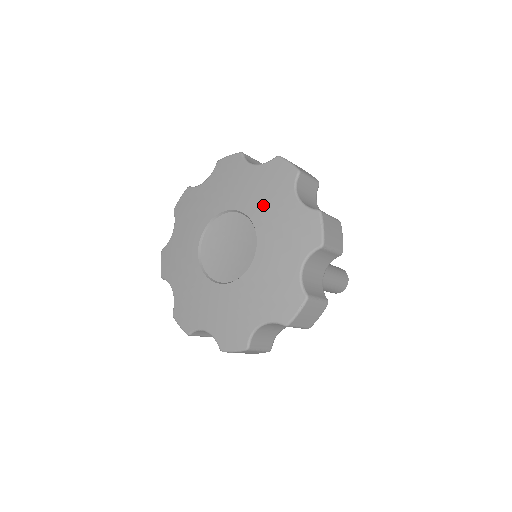
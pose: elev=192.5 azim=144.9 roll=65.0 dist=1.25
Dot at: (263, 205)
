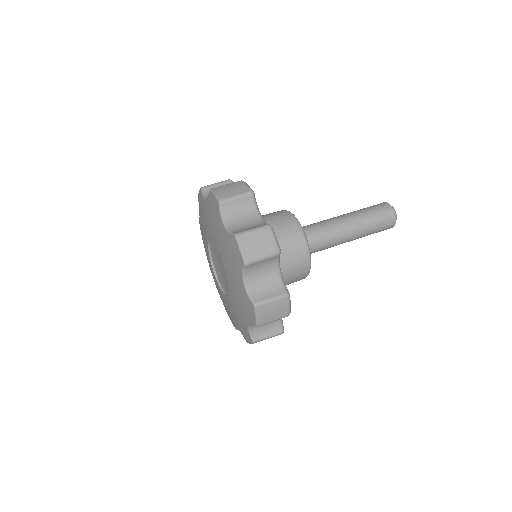
Dot at: (228, 267)
